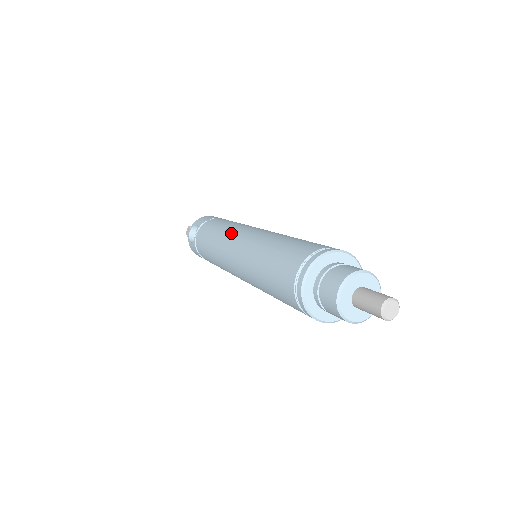
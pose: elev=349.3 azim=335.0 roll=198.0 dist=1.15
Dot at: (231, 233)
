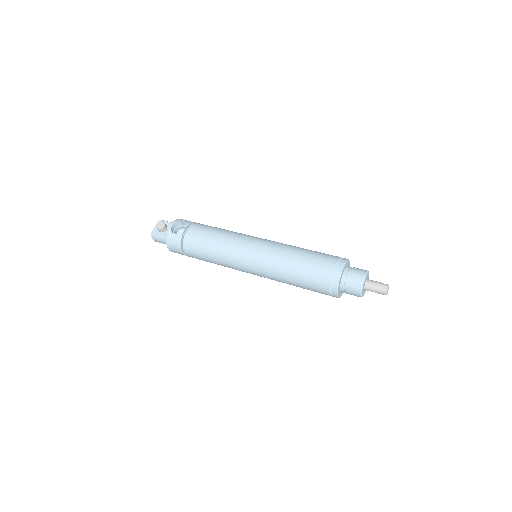
Dot at: (244, 236)
